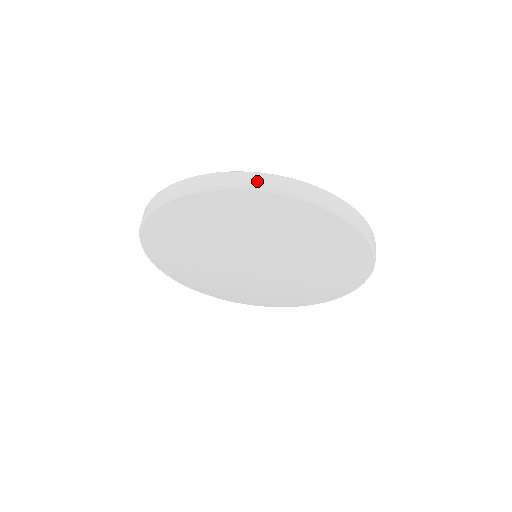
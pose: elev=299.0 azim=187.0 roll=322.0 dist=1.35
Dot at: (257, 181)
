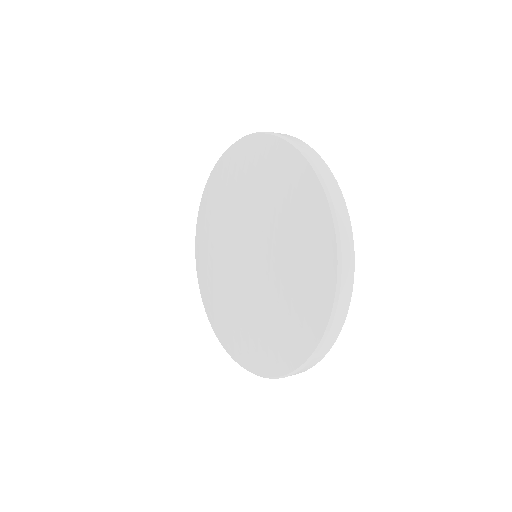
Dot at: occluded
